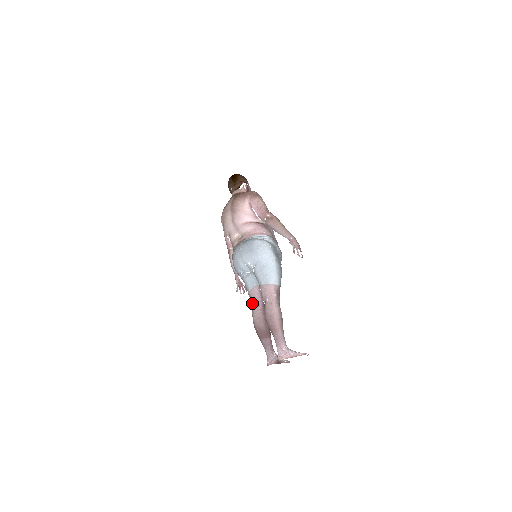
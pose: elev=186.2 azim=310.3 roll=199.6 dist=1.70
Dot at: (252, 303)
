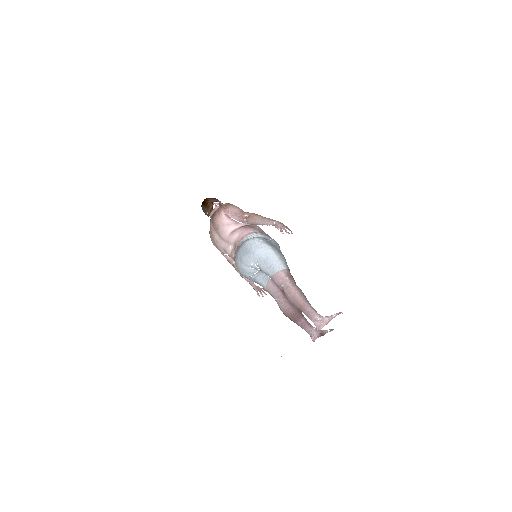
Dot at: (273, 297)
